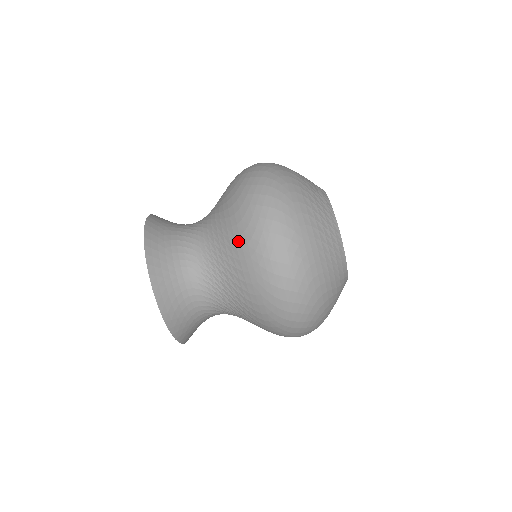
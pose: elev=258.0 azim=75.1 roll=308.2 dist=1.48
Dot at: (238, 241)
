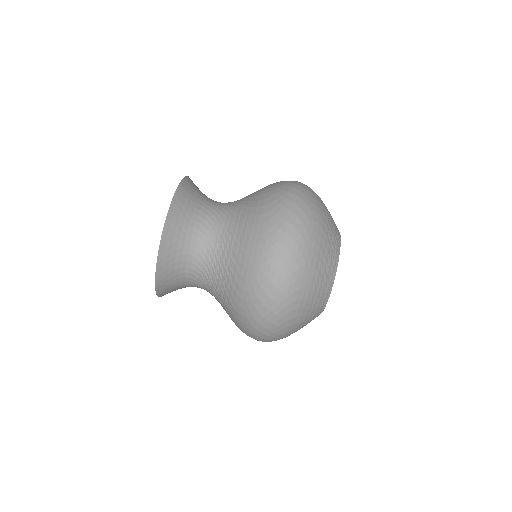
Dot at: (264, 189)
